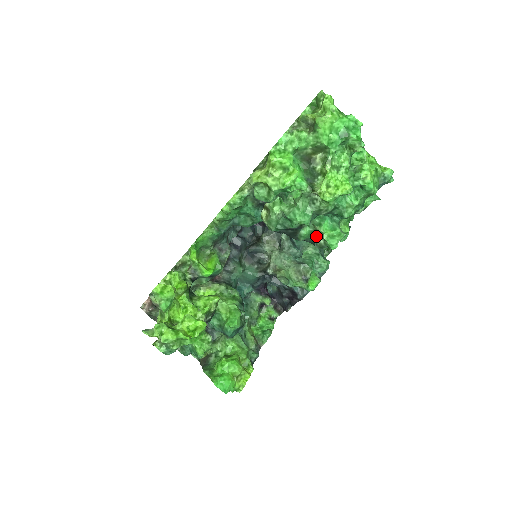
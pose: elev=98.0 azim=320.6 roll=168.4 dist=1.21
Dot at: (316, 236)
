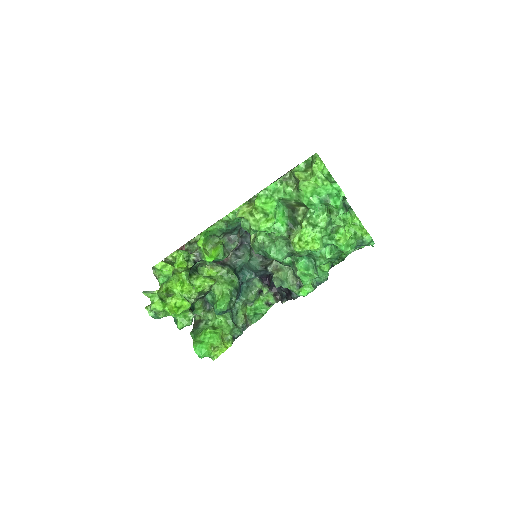
Dot at: (295, 267)
